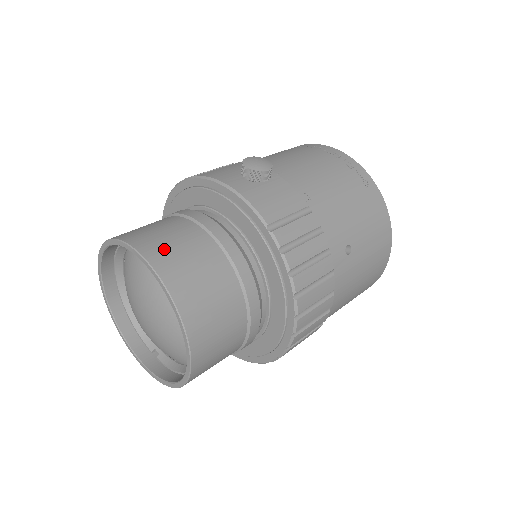
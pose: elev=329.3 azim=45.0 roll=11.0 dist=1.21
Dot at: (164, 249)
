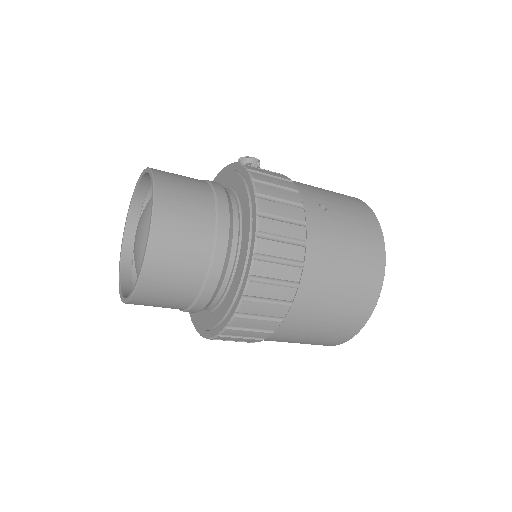
Dot at: occluded
